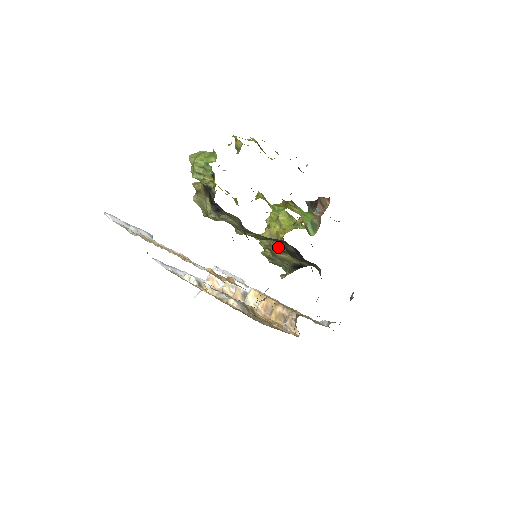
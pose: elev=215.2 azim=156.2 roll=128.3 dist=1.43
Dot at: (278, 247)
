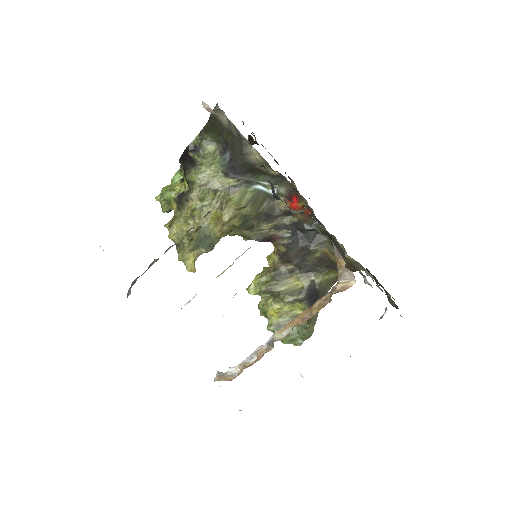
Dot at: (277, 270)
